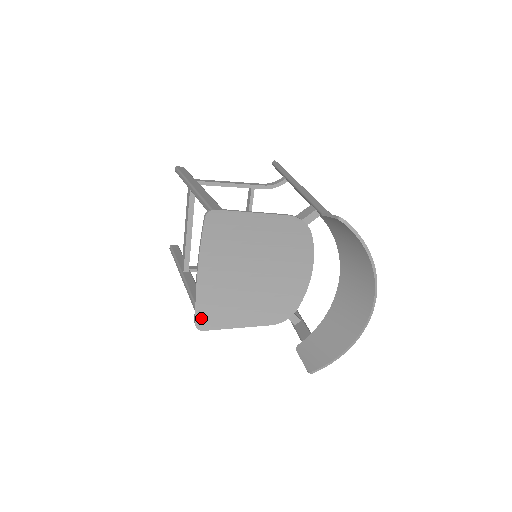
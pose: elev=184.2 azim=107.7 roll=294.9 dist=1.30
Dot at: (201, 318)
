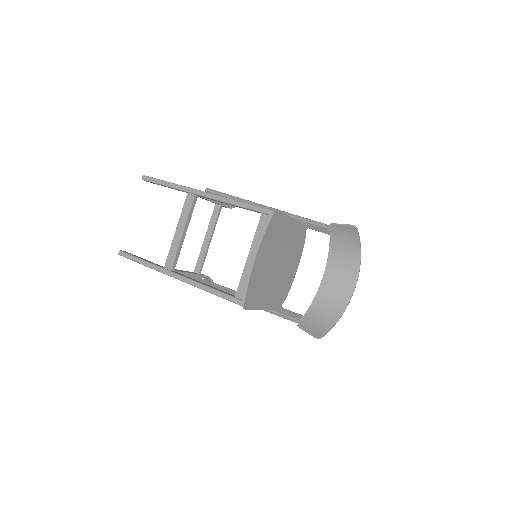
Dot at: (248, 299)
